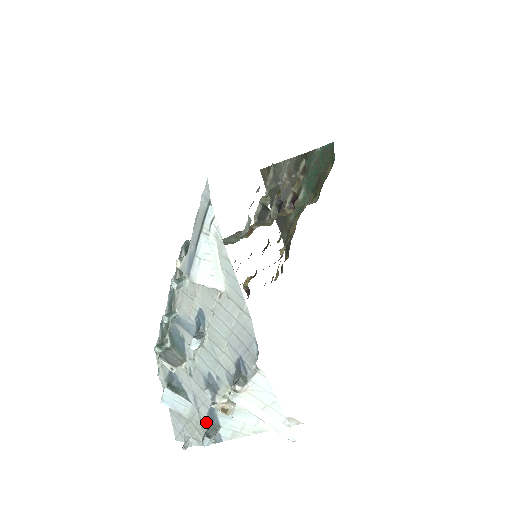
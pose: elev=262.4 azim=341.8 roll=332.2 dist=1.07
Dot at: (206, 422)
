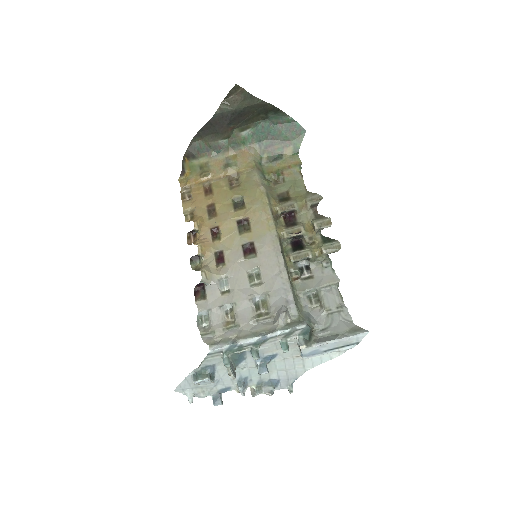
Dot at: (216, 391)
